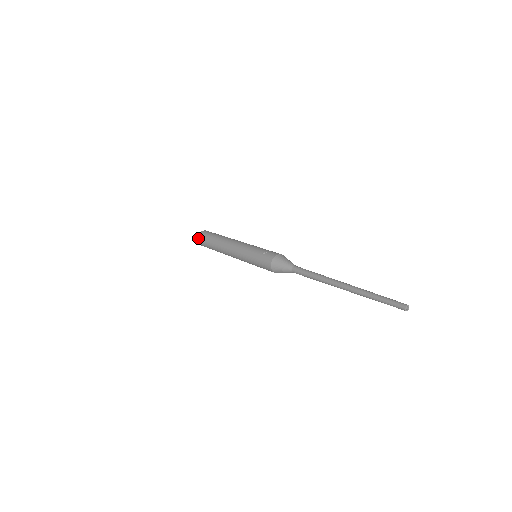
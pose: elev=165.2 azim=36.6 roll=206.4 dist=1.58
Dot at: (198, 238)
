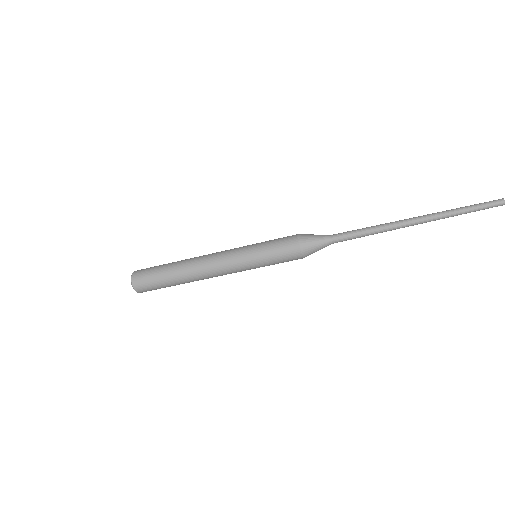
Dot at: (136, 271)
